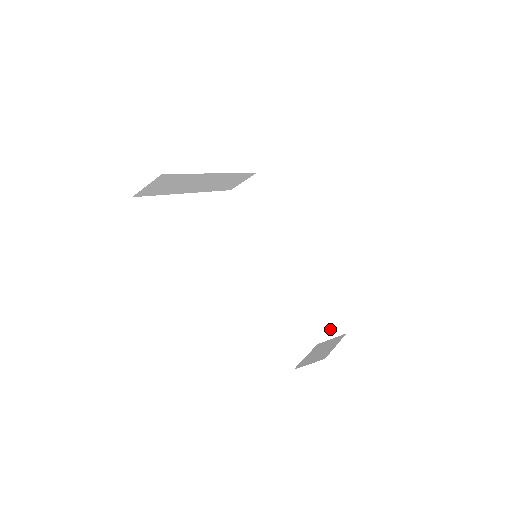
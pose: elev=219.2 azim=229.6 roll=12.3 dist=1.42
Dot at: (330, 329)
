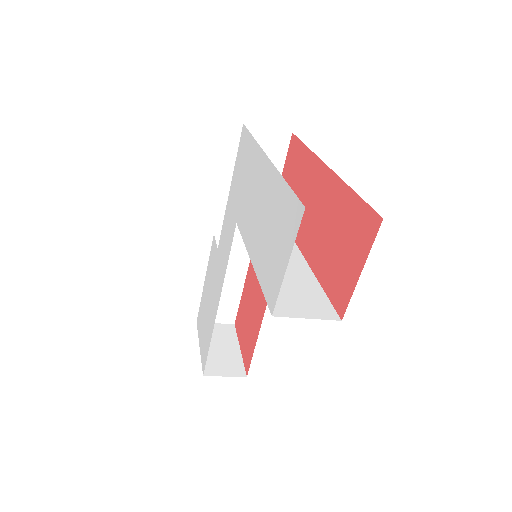
Dot at: (221, 314)
